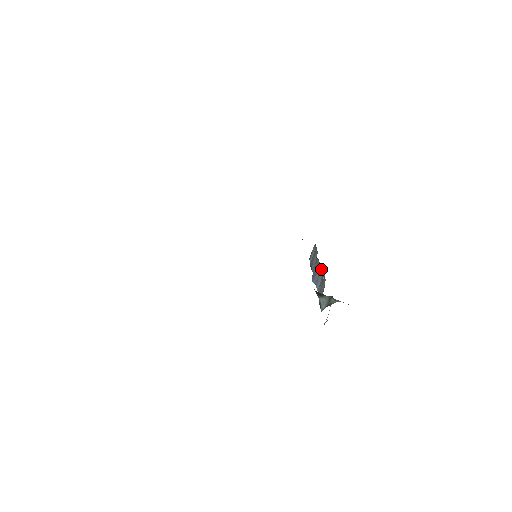
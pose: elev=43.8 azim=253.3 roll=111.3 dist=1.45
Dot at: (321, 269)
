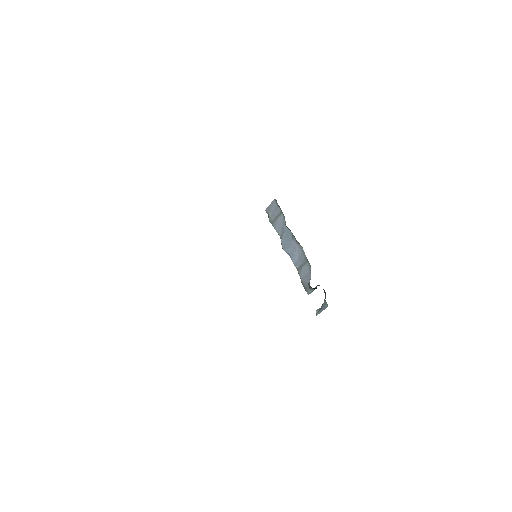
Dot at: (298, 246)
